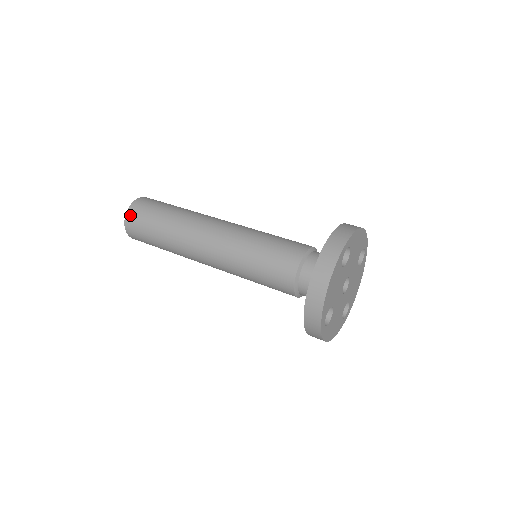
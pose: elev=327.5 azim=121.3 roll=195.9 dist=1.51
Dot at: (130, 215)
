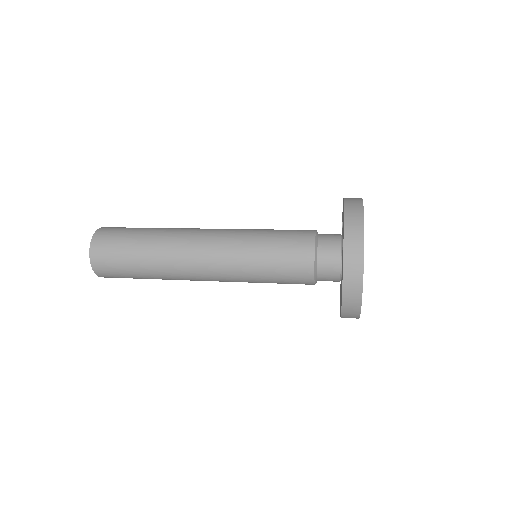
Dot at: (97, 264)
